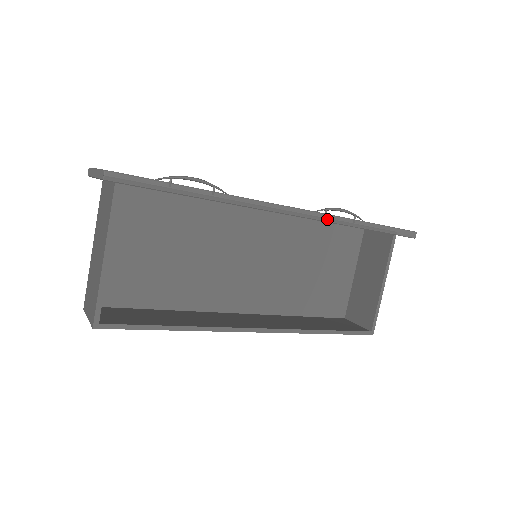
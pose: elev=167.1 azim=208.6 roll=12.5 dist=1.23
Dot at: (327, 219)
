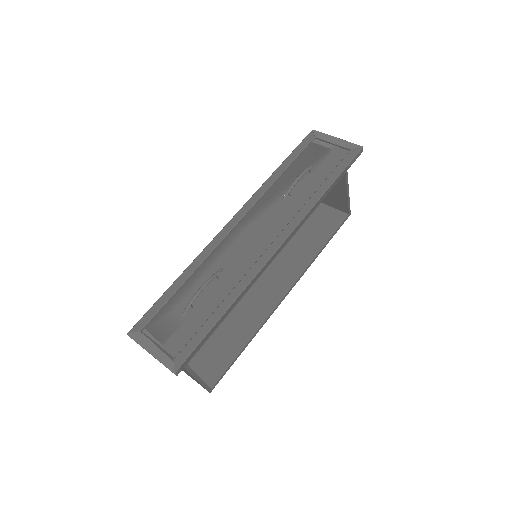
Dot at: (302, 223)
